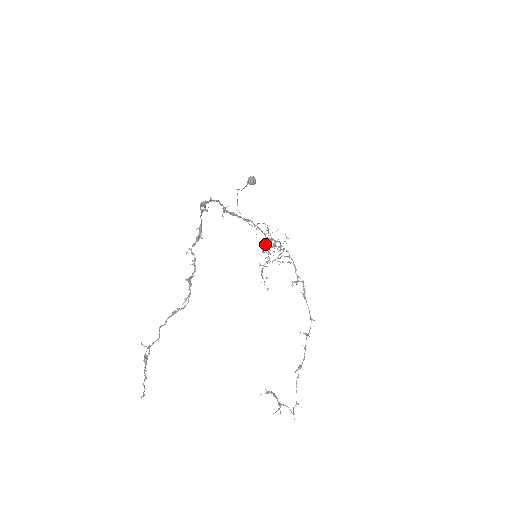
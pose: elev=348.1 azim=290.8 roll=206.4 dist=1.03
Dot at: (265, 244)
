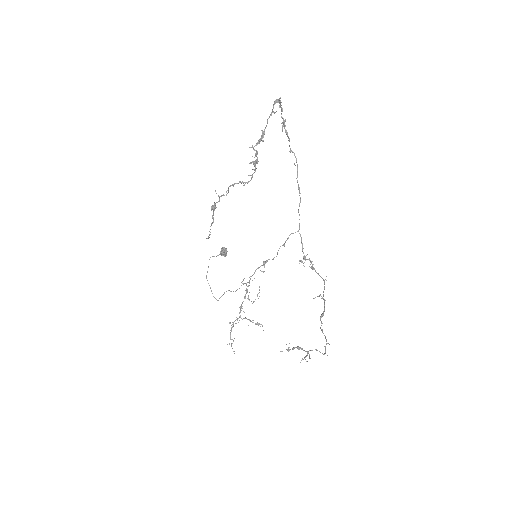
Dot at: occluded
